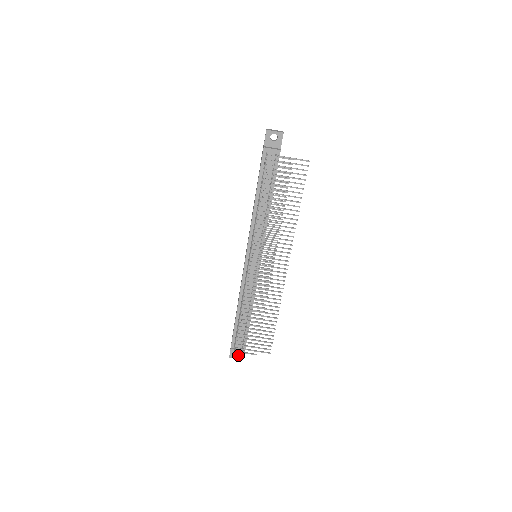
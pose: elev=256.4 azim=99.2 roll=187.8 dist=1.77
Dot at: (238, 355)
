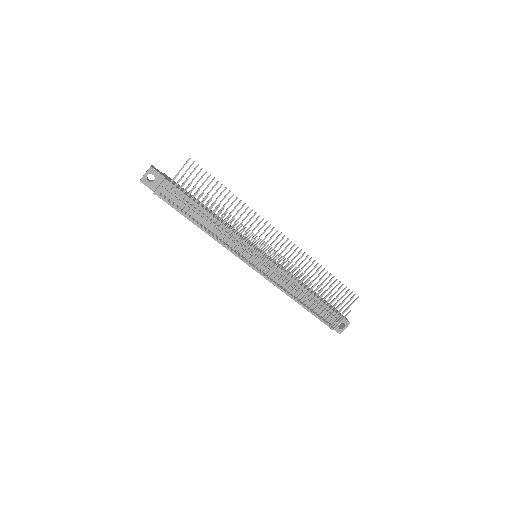
Dot at: (343, 325)
